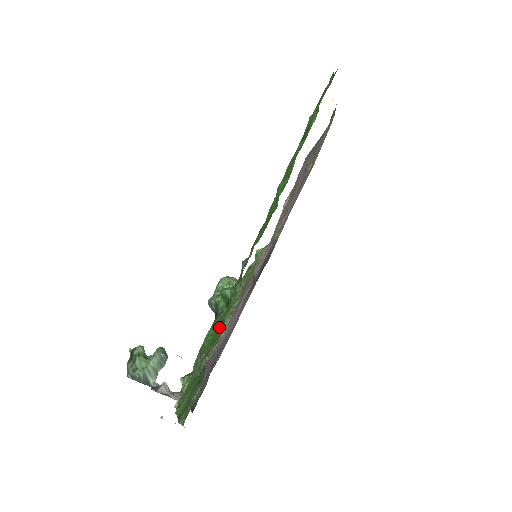
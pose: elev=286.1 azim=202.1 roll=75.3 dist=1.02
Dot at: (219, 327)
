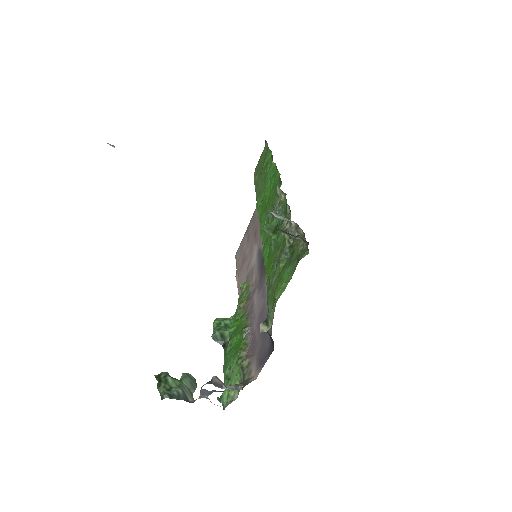
Dot at: (277, 243)
